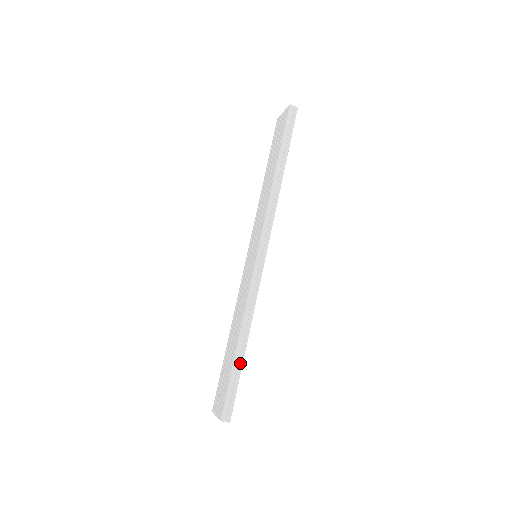
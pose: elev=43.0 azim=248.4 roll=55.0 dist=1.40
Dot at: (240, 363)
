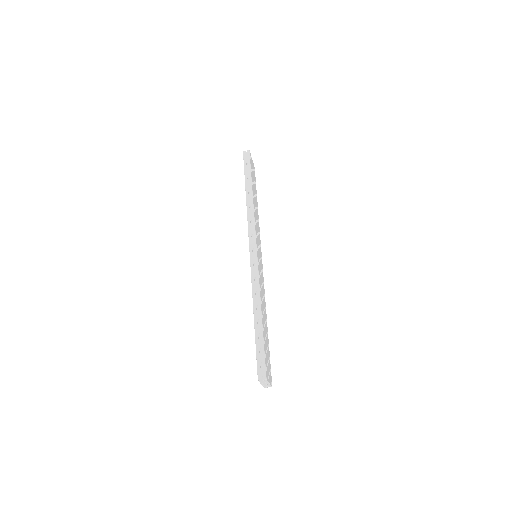
Dot at: (260, 331)
